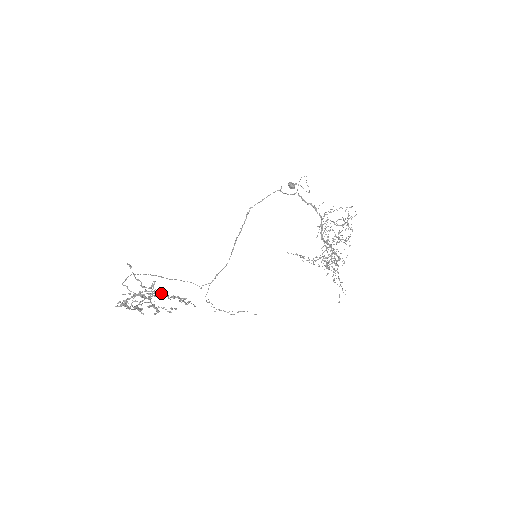
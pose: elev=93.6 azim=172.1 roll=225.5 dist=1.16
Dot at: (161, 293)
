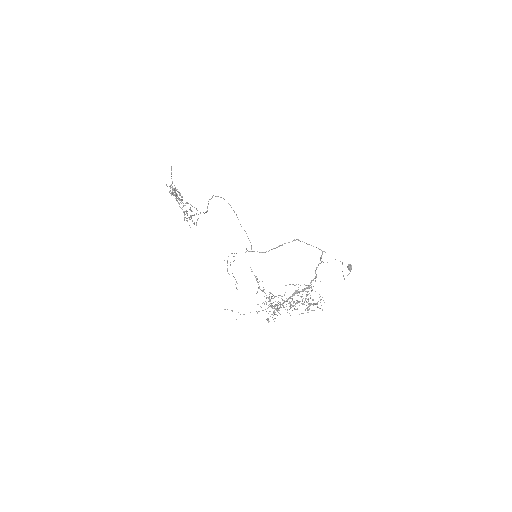
Dot at: occluded
